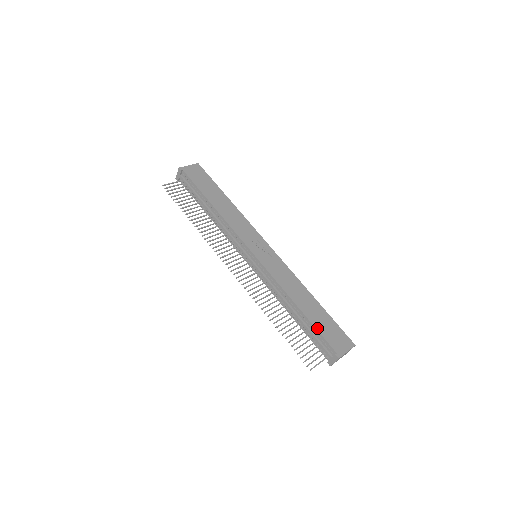
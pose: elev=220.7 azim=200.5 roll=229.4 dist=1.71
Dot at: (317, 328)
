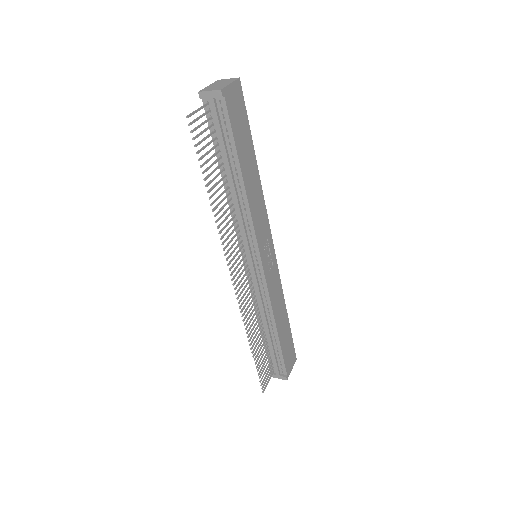
Dot at: (283, 352)
